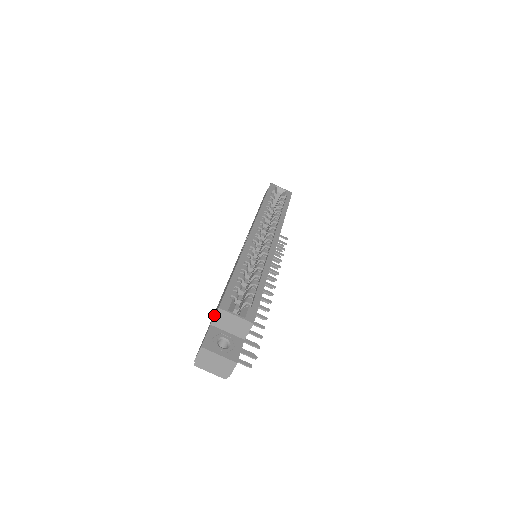
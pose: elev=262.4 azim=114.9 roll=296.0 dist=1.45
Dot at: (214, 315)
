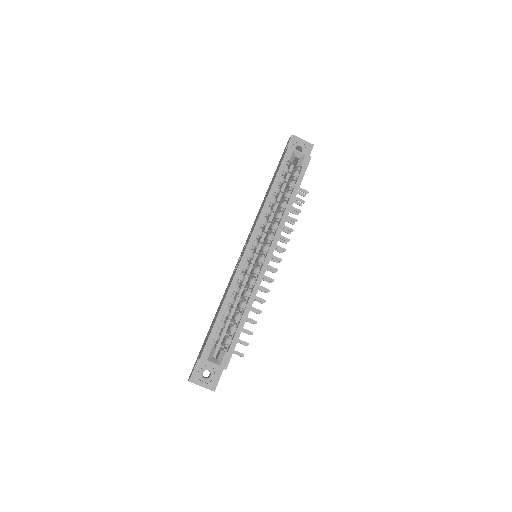
Dot at: (201, 352)
